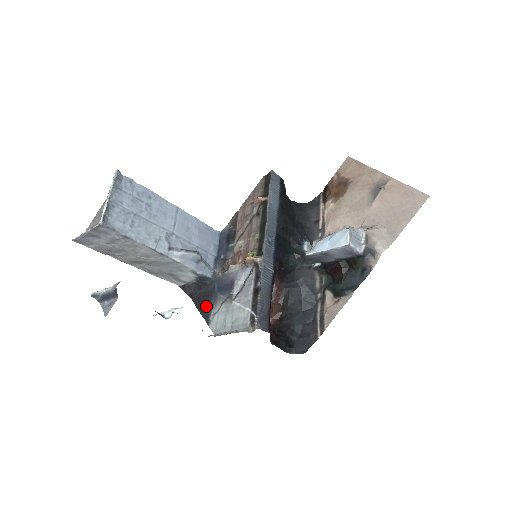
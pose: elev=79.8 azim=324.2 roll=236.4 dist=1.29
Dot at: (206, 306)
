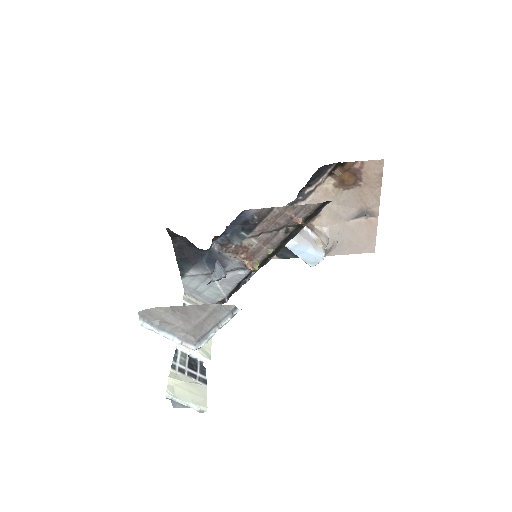
Dot at: (187, 262)
